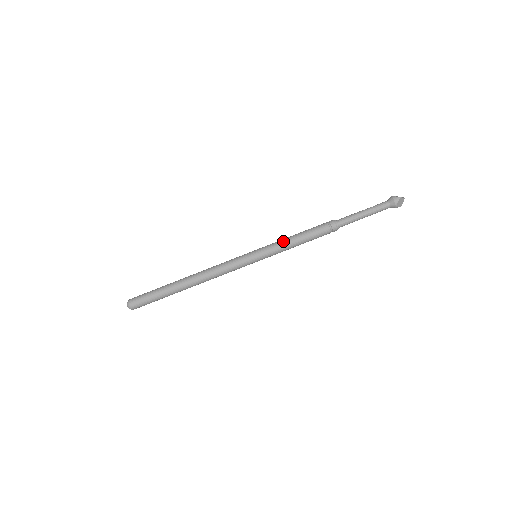
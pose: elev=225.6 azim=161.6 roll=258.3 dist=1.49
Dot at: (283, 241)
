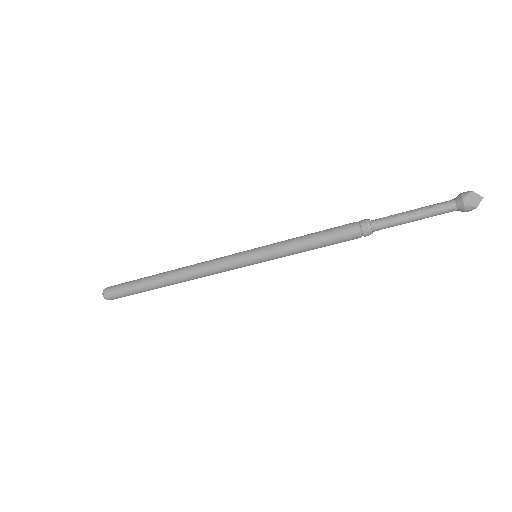
Dot at: (293, 238)
